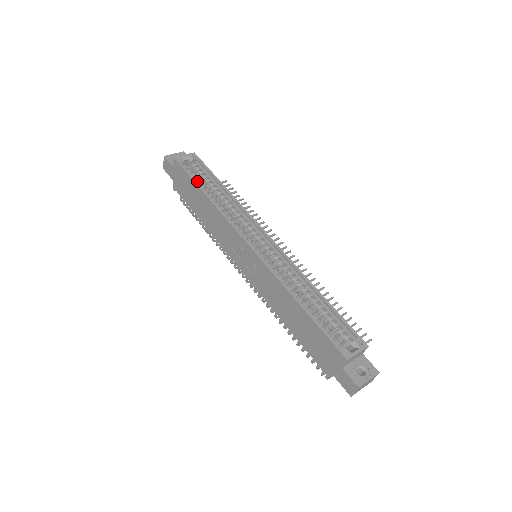
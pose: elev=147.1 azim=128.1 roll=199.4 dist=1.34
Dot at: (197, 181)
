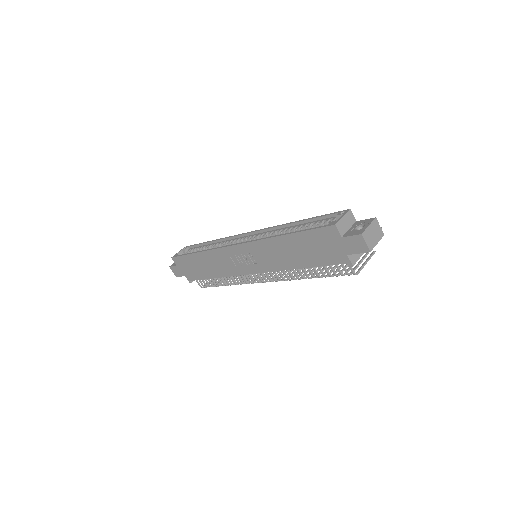
Dot at: occluded
